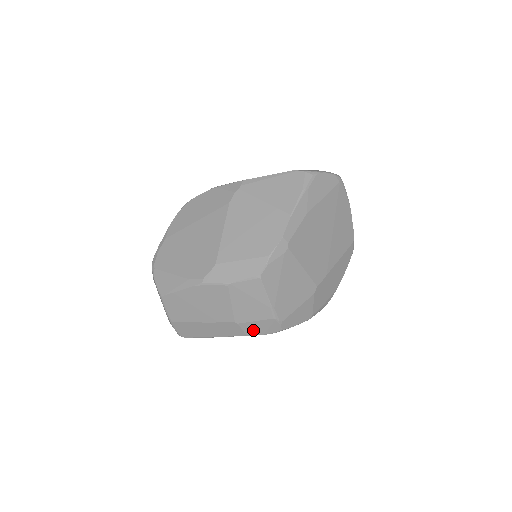
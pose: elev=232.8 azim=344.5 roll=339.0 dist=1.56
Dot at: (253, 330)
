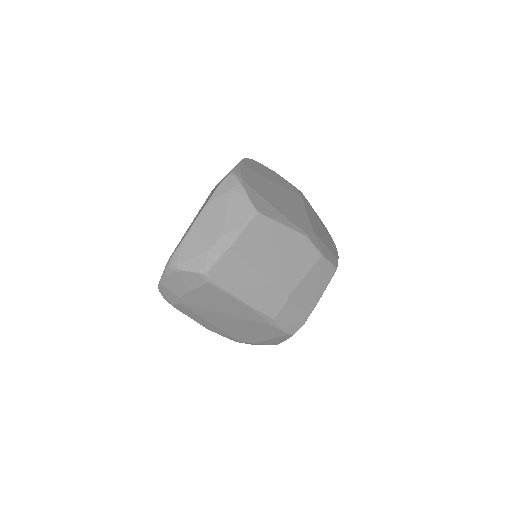
Dot at: (284, 317)
